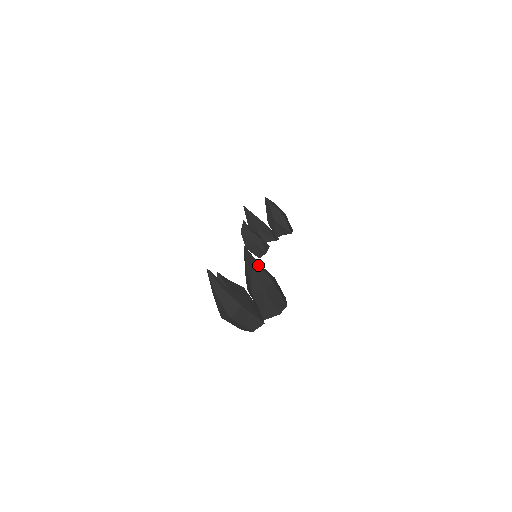
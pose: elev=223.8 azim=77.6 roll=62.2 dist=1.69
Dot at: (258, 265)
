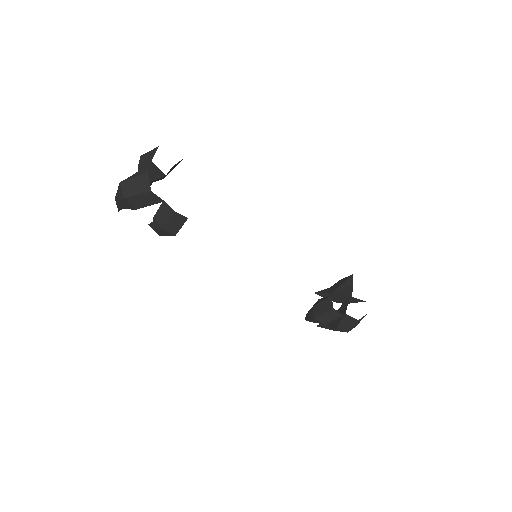
Dot at: occluded
